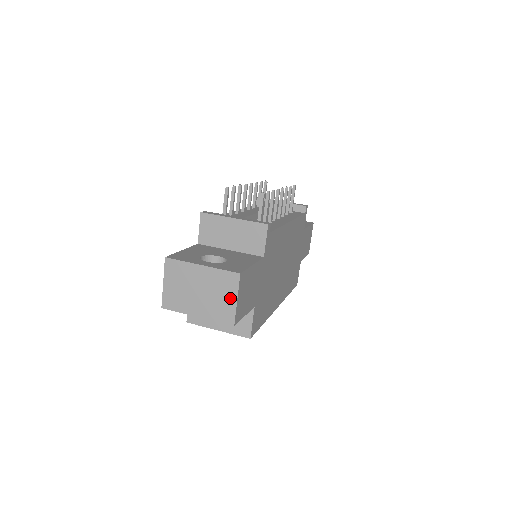
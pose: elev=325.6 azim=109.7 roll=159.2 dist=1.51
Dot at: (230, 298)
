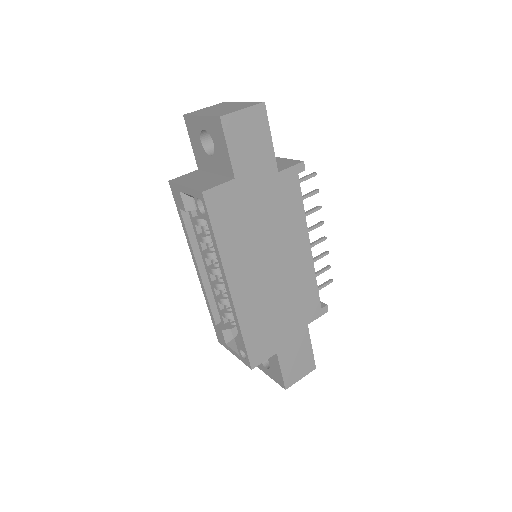
Dot at: (239, 108)
